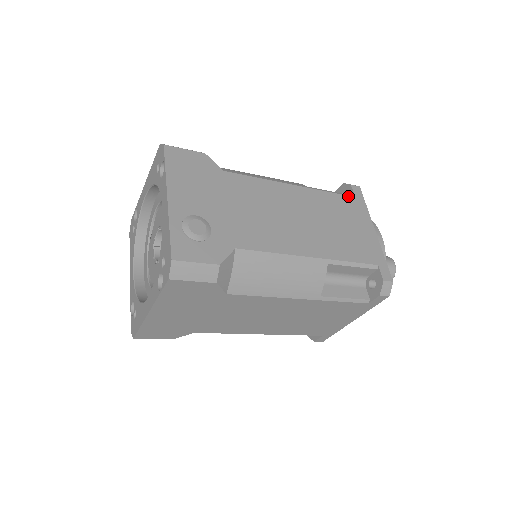
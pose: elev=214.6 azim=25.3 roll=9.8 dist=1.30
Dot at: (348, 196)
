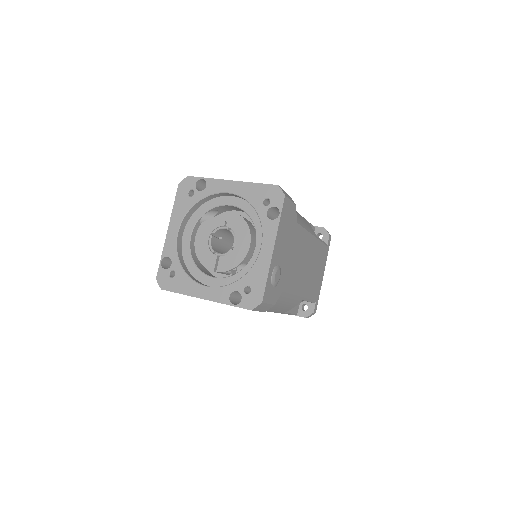
Dot at: (326, 245)
